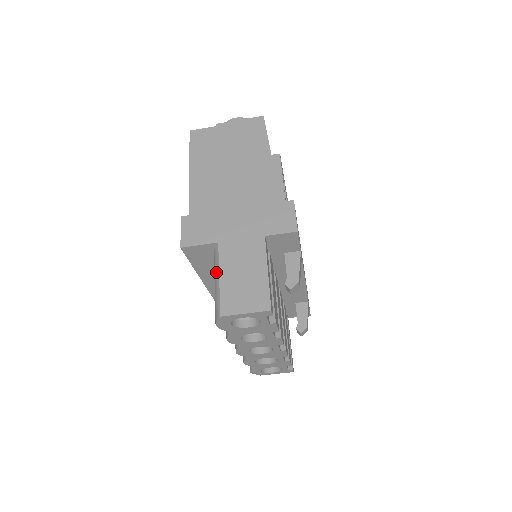
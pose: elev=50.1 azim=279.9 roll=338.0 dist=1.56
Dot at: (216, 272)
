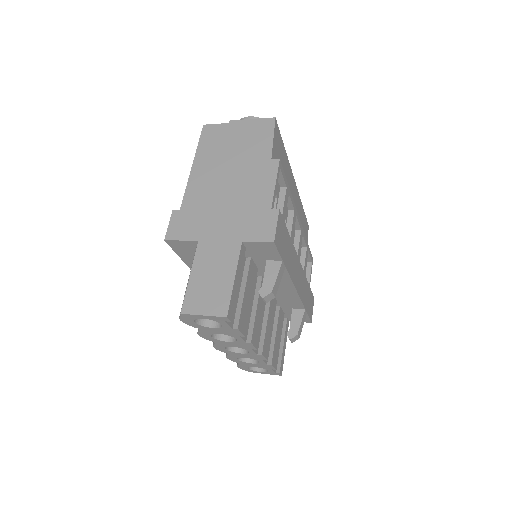
Dot at: occluded
